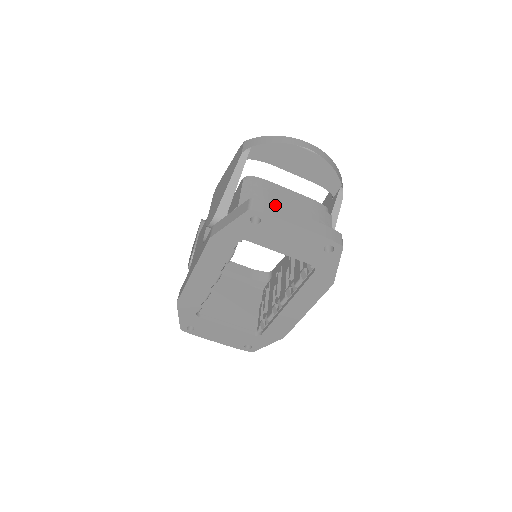
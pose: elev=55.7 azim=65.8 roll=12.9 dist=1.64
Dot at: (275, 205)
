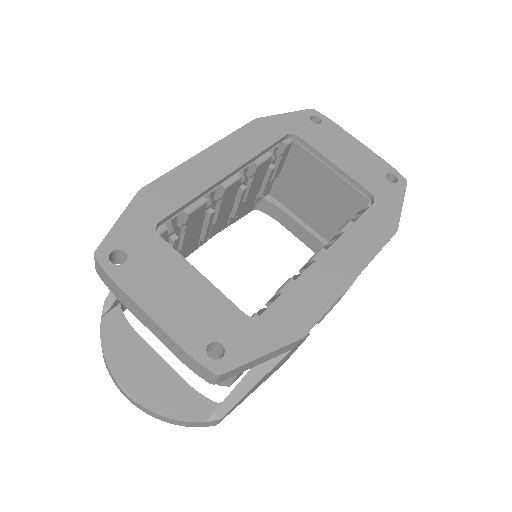
Dot at: occluded
